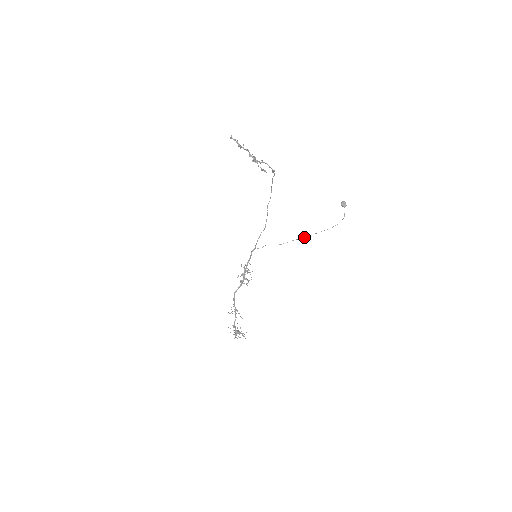
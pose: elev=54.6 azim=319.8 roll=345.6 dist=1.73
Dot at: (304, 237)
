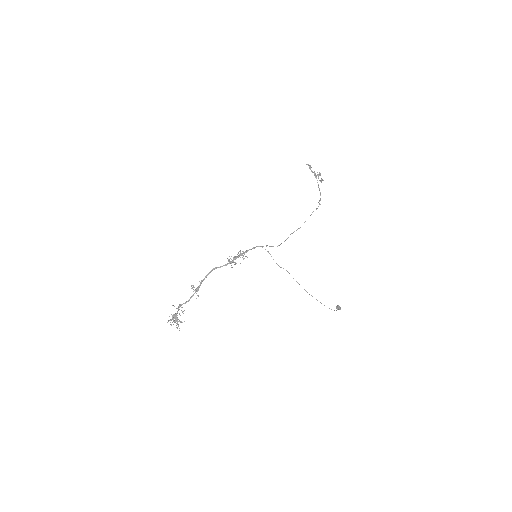
Dot at: occluded
